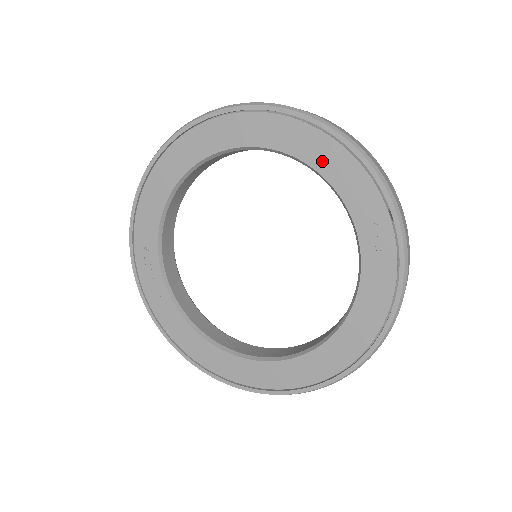
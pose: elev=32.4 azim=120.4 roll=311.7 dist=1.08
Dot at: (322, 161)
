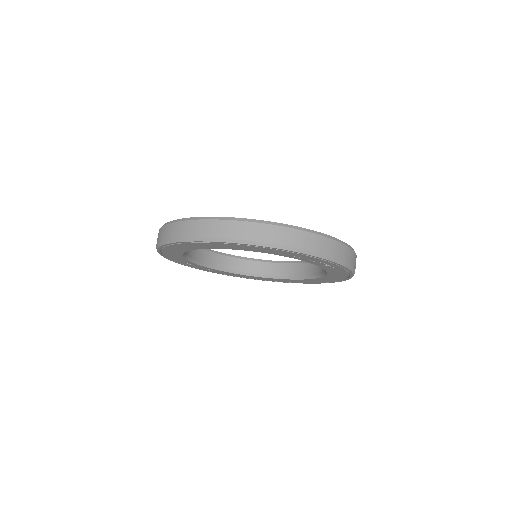
Dot at: (270, 252)
